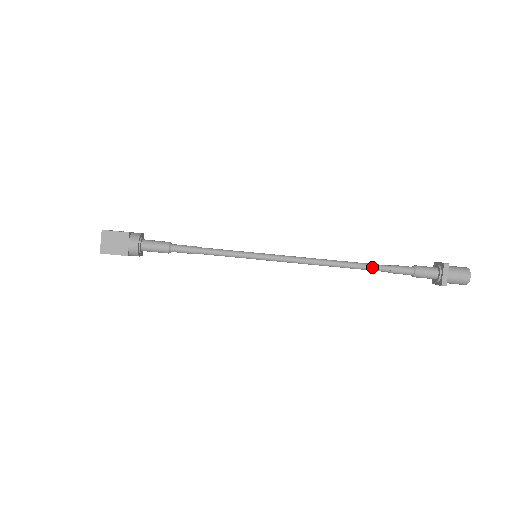
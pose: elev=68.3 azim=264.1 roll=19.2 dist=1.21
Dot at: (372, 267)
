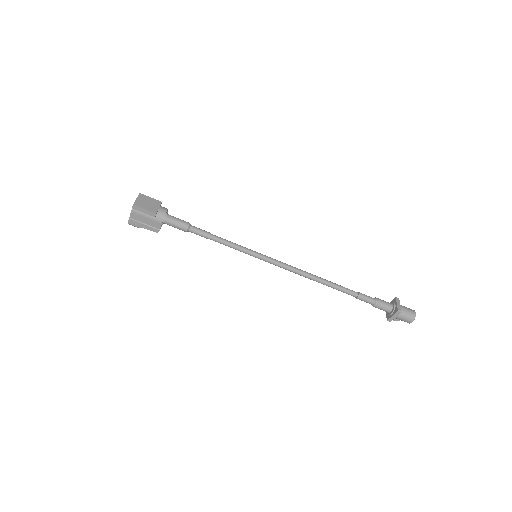
Dot at: (345, 288)
